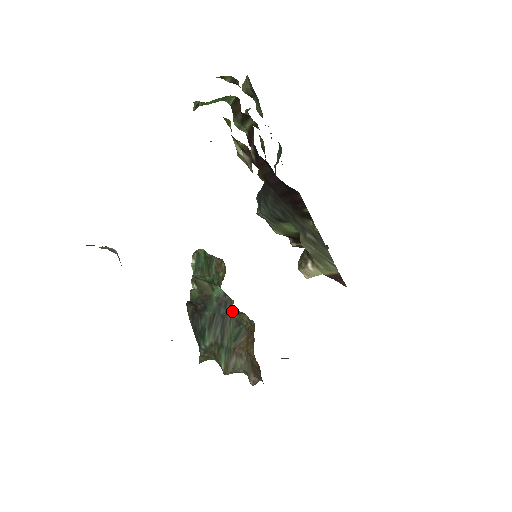
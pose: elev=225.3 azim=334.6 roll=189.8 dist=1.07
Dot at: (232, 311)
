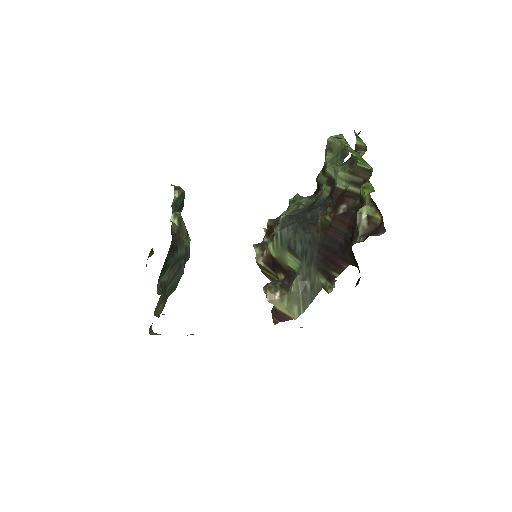
Dot at: (184, 266)
